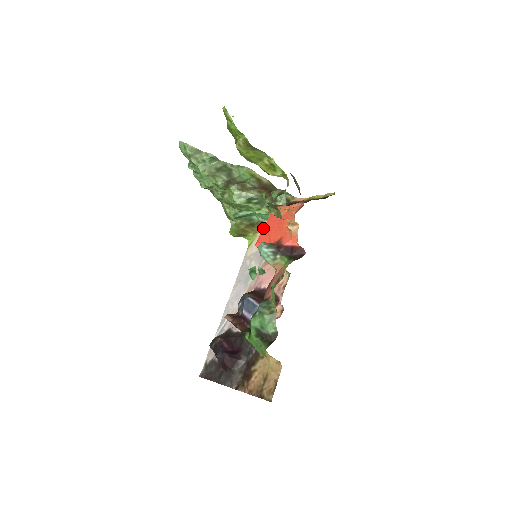
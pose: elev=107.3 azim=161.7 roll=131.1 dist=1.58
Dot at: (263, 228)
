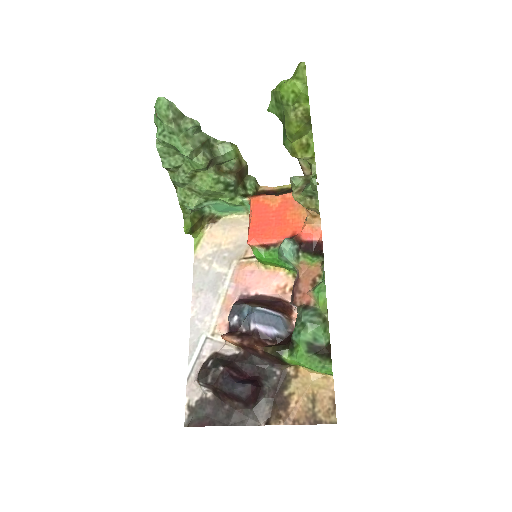
Dot at: (251, 222)
